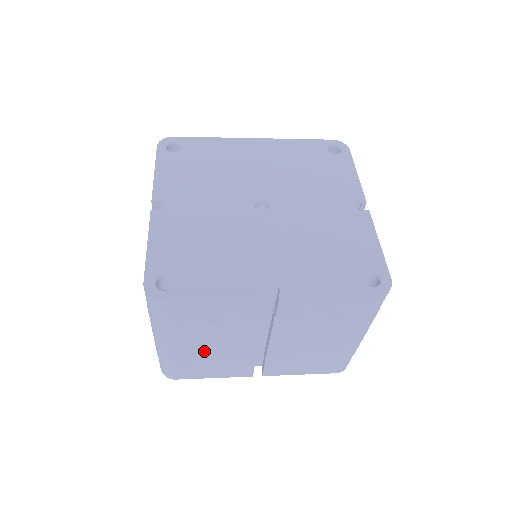
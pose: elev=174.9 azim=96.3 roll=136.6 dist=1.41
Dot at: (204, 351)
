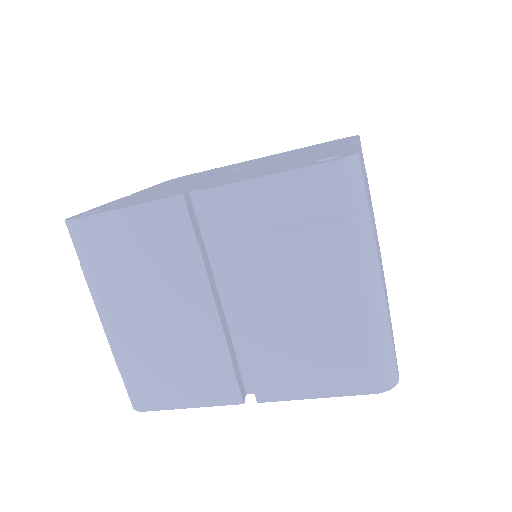
Dot at: (154, 332)
